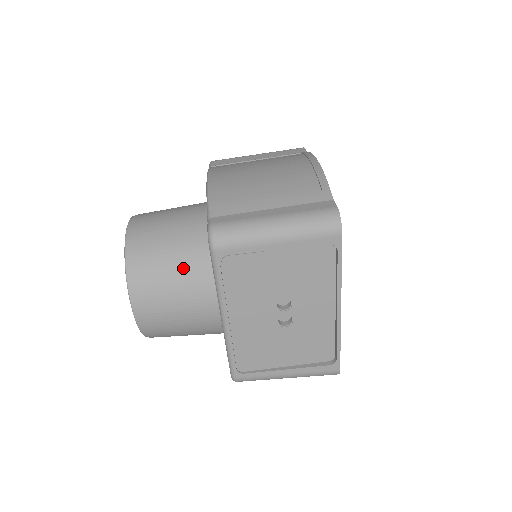
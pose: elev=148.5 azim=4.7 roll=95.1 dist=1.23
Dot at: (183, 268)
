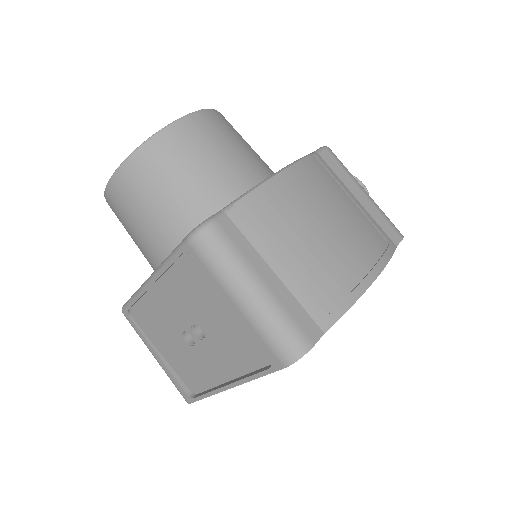
Dot at: (173, 207)
